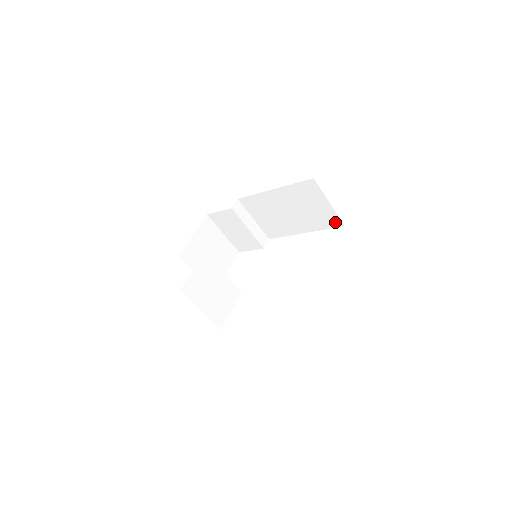
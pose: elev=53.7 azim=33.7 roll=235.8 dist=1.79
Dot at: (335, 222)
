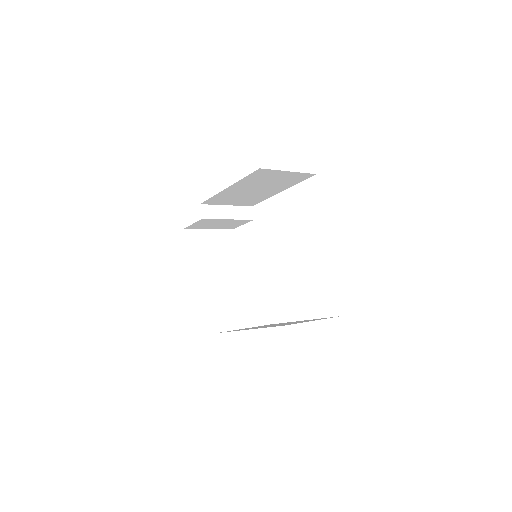
Dot at: (305, 176)
